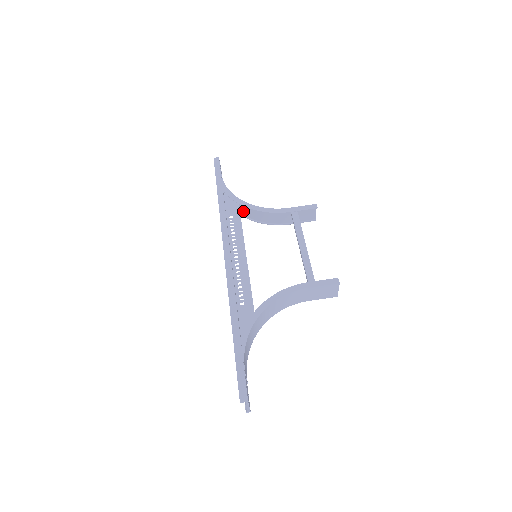
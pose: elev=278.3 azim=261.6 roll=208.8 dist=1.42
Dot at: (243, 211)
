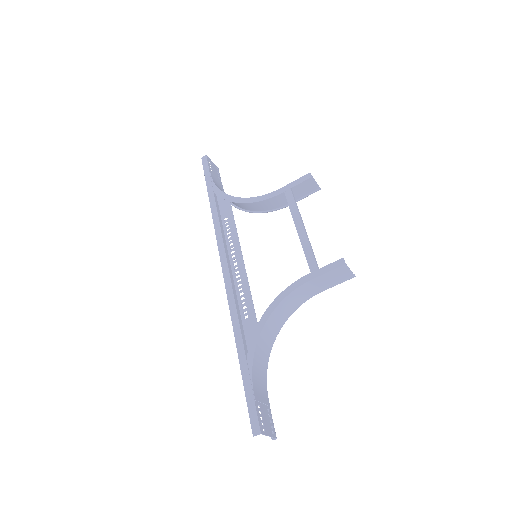
Dot at: (241, 206)
